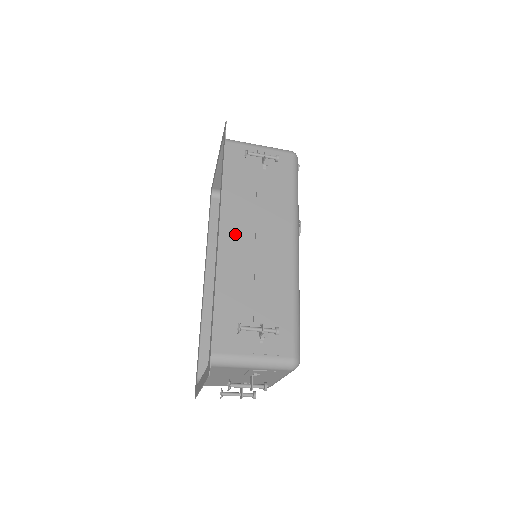
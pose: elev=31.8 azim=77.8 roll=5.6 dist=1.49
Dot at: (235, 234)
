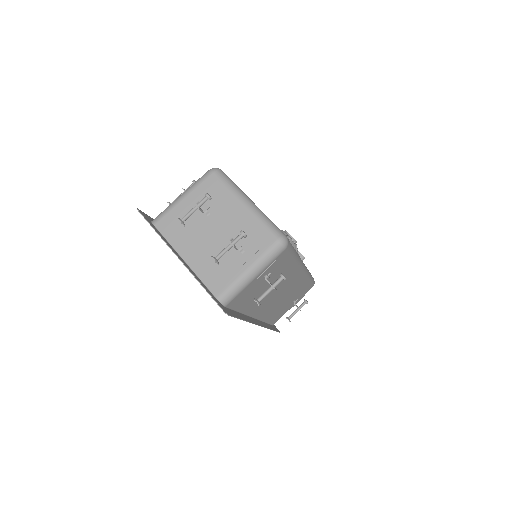
Dot at: occluded
